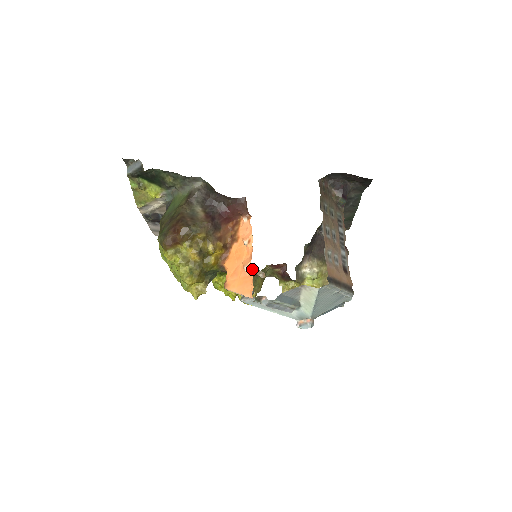
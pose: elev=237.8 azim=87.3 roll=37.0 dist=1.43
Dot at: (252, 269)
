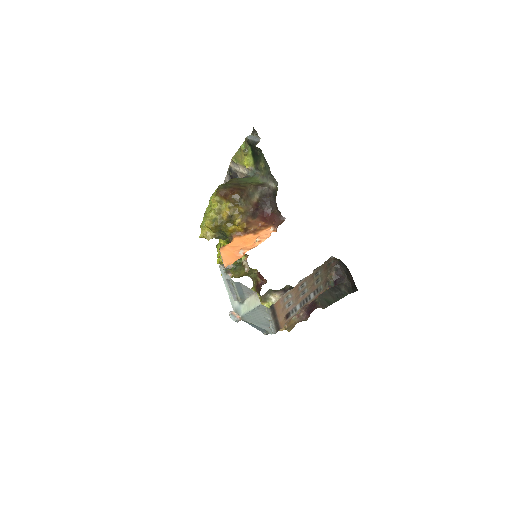
Dot at: (243, 255)
